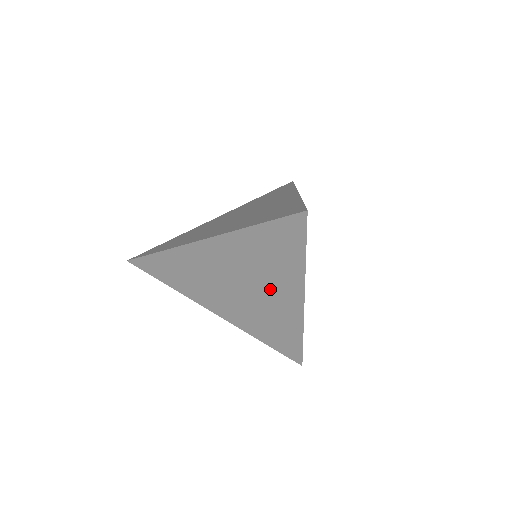
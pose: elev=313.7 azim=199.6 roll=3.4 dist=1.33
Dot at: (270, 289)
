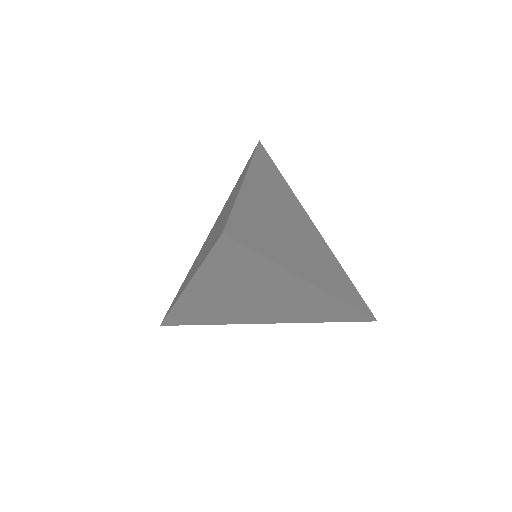
Dot at: (277, 292)
